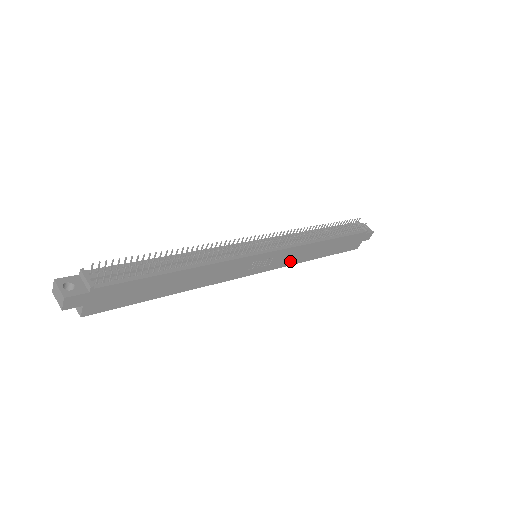
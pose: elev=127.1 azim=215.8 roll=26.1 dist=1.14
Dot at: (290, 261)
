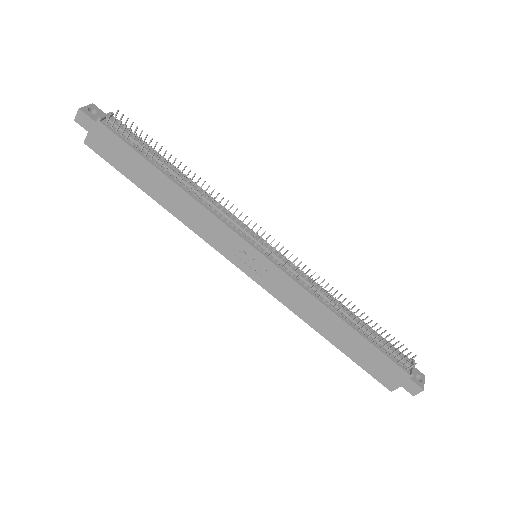
Dot at: (288, 300)
